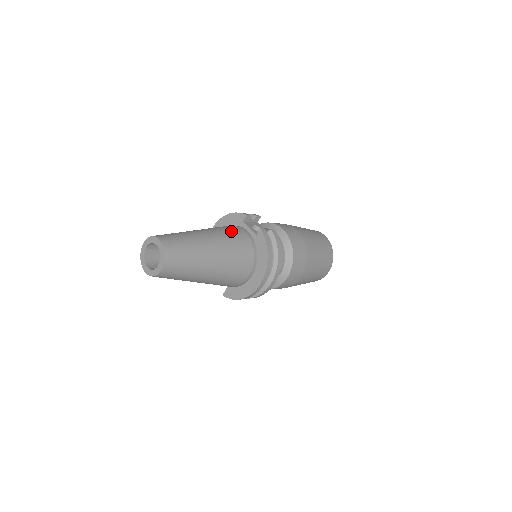
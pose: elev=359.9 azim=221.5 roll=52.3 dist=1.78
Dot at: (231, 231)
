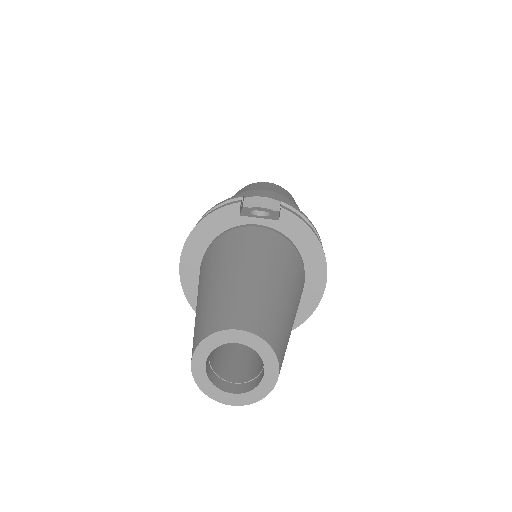
Dot at: (252, 238)
